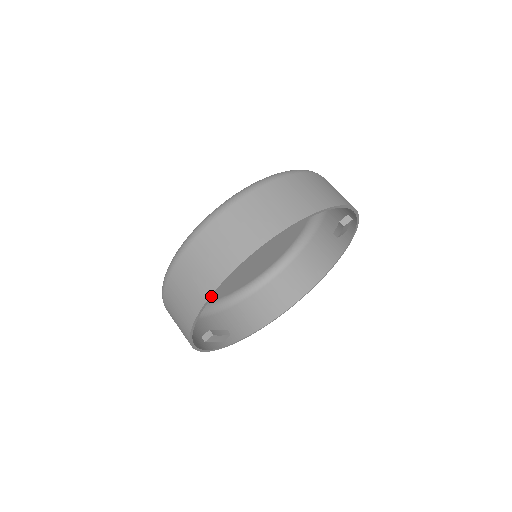
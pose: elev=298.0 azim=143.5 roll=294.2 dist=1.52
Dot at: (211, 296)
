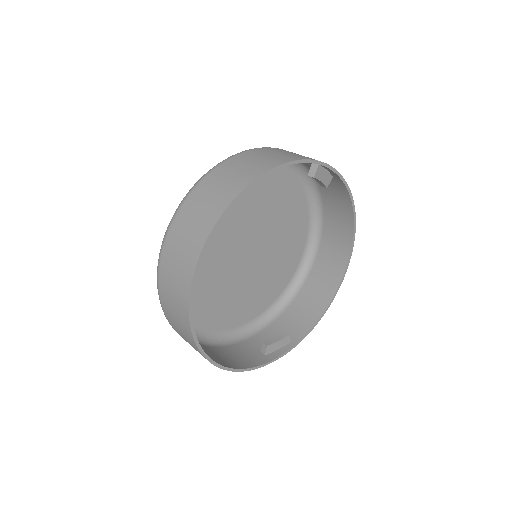
Dot at: (193, 332)
